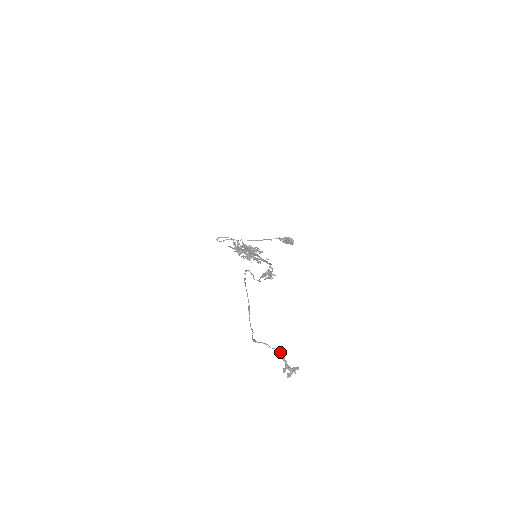
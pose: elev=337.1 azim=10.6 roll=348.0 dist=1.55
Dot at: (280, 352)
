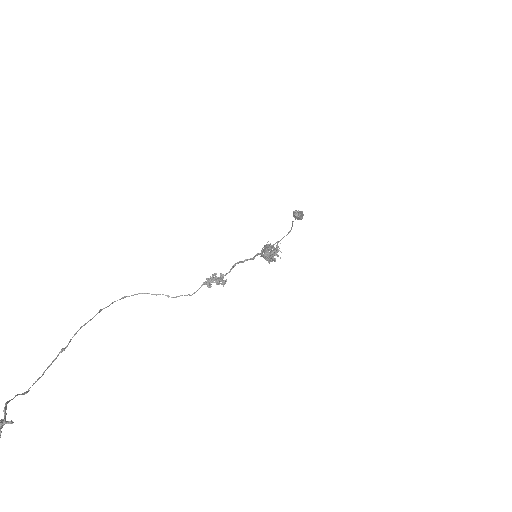
Dot at: (5, 404)
